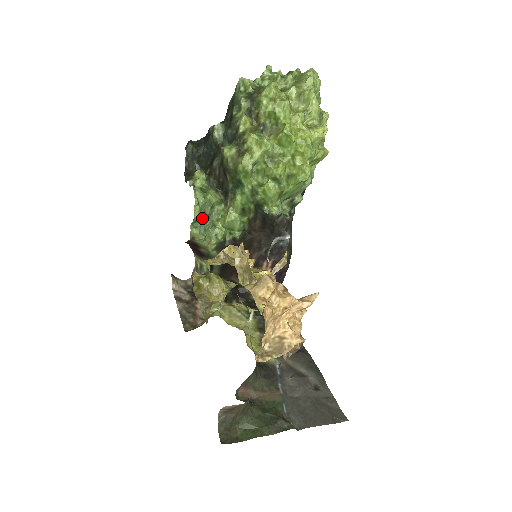
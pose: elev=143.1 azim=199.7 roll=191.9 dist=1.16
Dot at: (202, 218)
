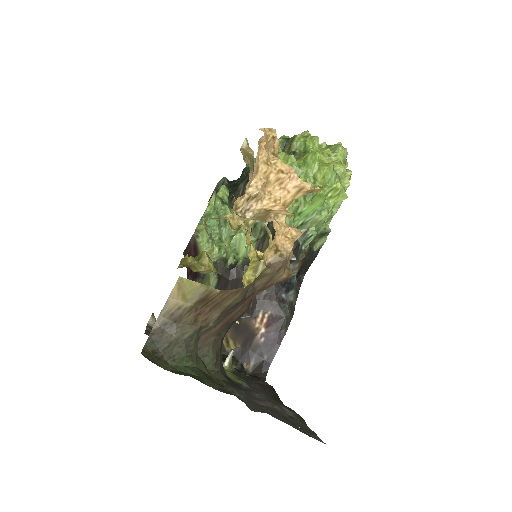
Dot at: (213, 217)
